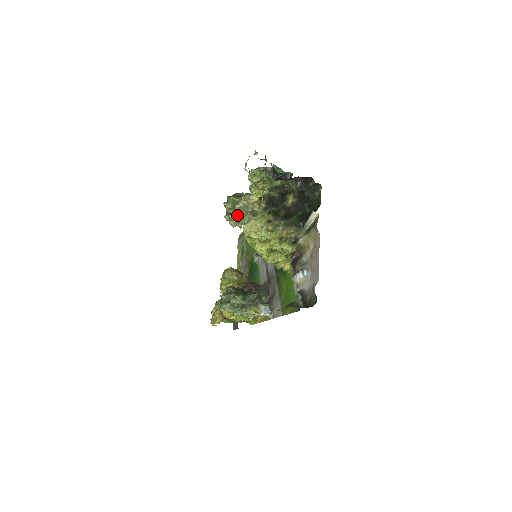
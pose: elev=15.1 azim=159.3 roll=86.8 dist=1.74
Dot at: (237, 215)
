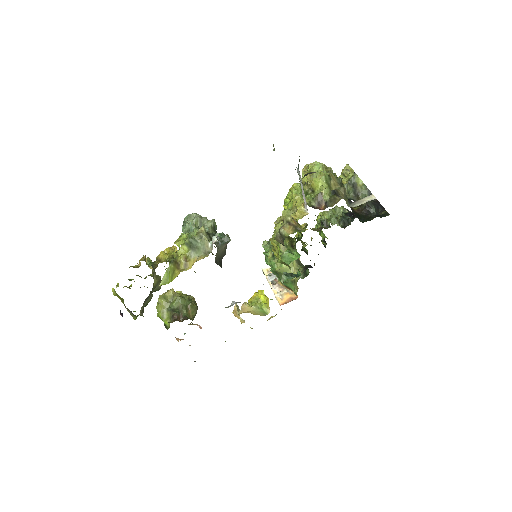
Dot at: occluded
